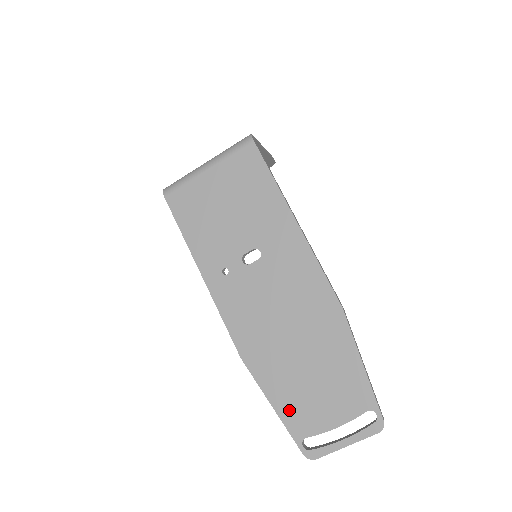
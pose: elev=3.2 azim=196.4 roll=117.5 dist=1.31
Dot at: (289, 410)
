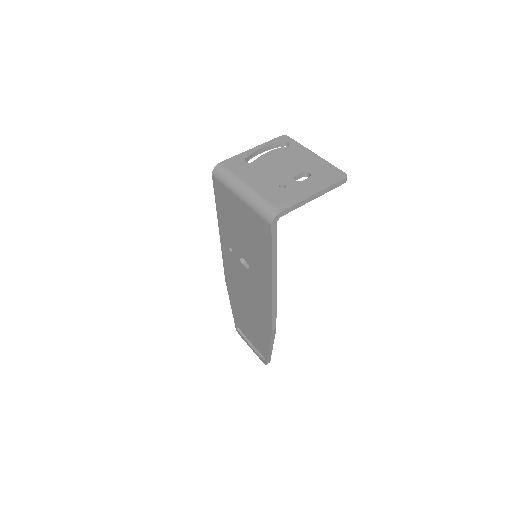
Dot at: (236, 316)
